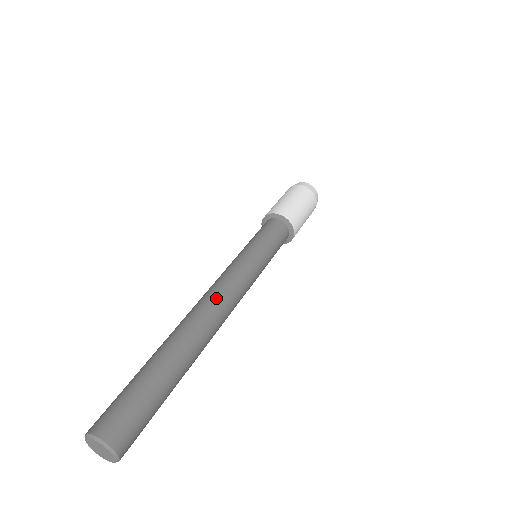
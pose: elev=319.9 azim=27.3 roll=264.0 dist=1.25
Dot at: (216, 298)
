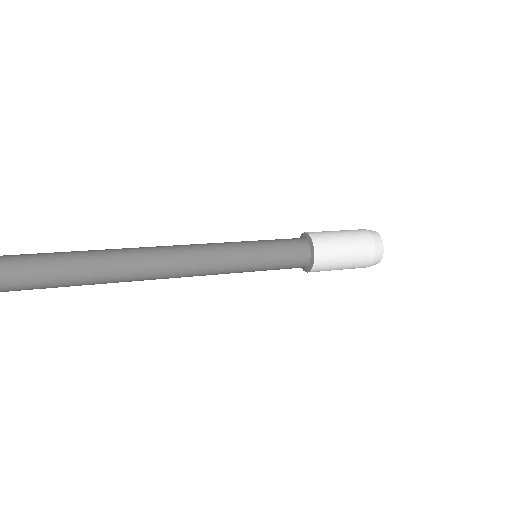
Dot at: occluded
